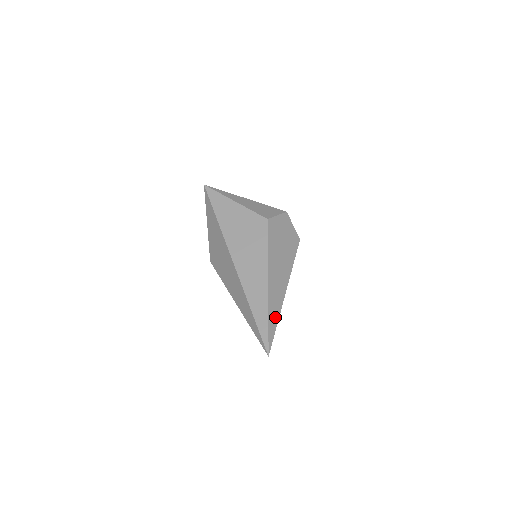
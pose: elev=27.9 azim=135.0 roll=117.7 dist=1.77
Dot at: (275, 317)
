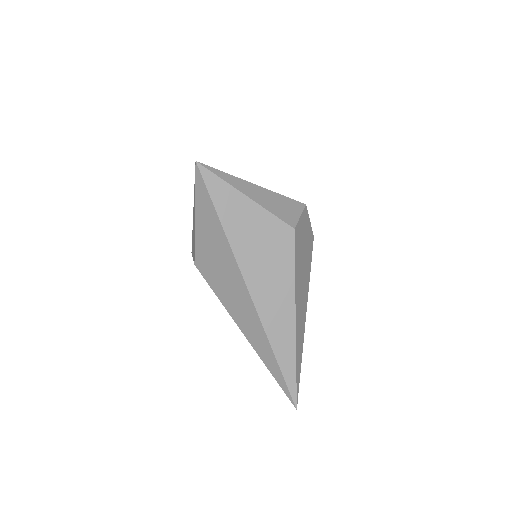
Dot at: (300, 358)
